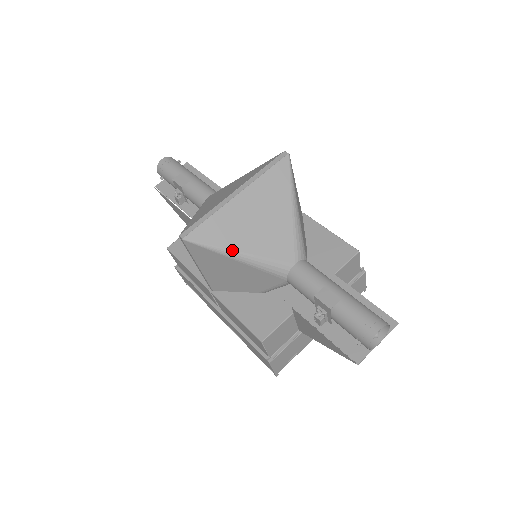
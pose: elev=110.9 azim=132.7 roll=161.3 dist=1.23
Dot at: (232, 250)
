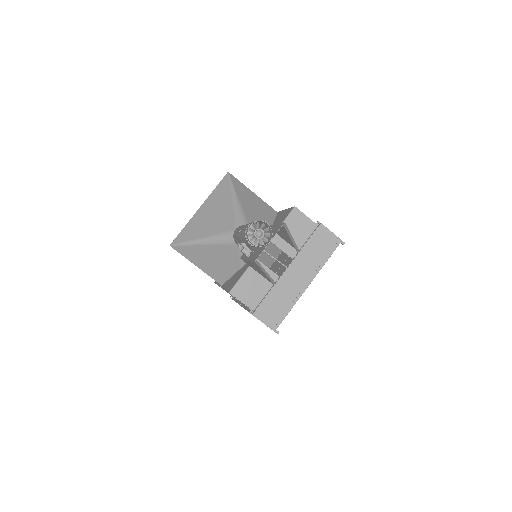
Dot at: (197, 239)
